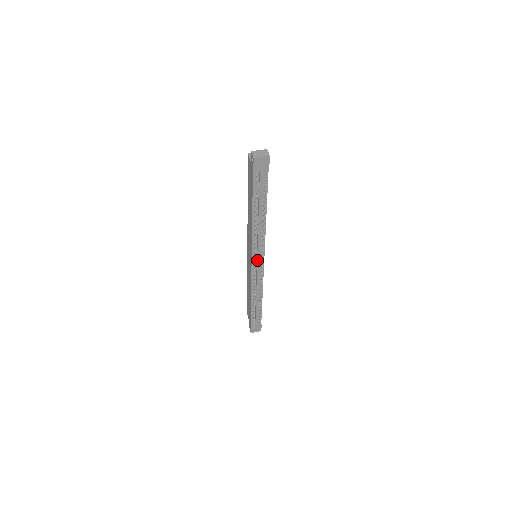
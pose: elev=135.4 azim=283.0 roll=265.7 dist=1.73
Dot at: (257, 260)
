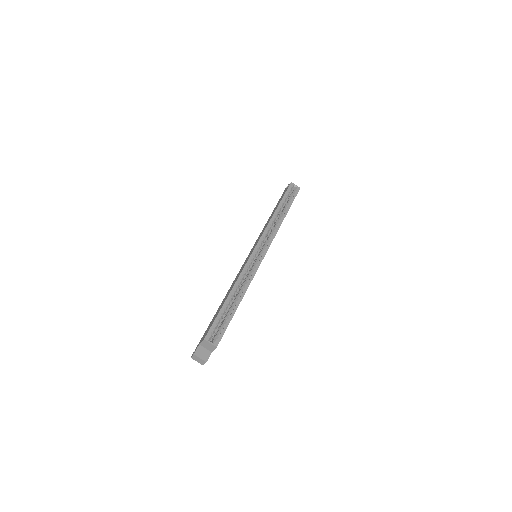
Dot at: occluded
